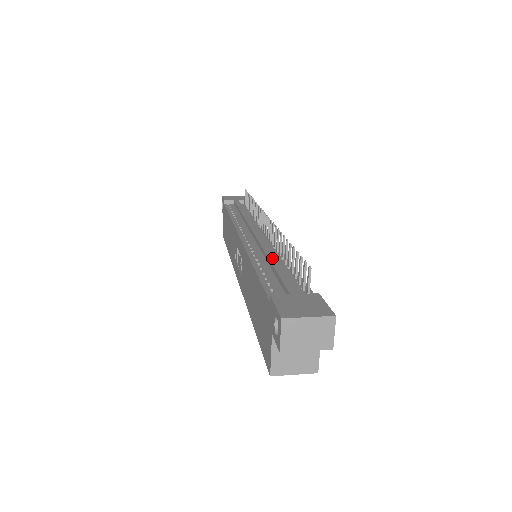
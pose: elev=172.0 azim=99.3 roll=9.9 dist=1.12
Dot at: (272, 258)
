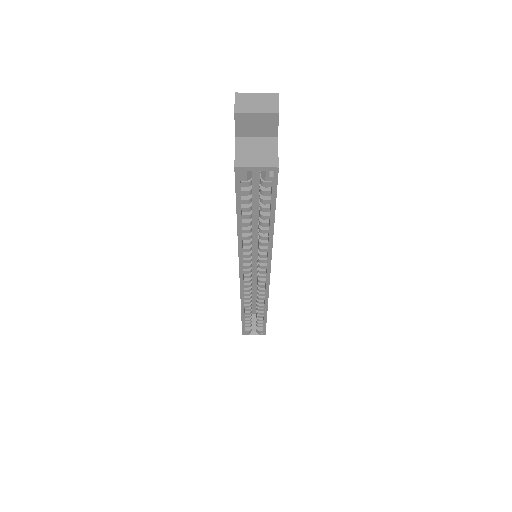
Dot at: occluded
